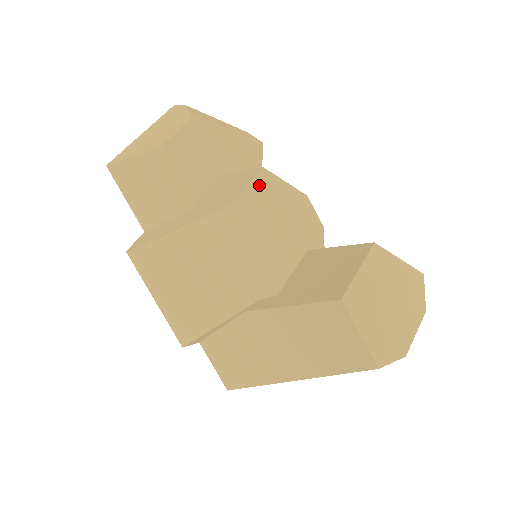
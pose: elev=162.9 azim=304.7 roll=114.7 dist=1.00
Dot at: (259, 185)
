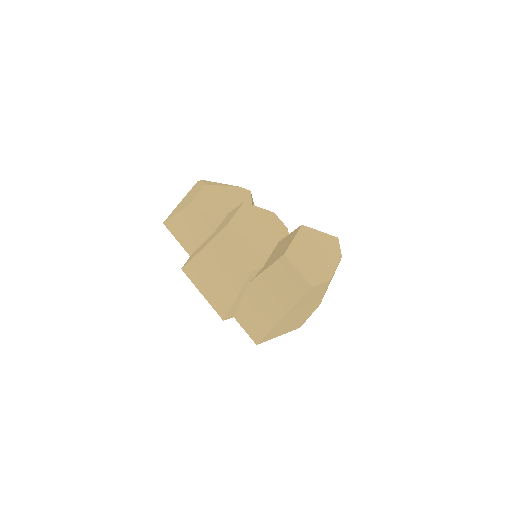
Dot at: (243, 211)
